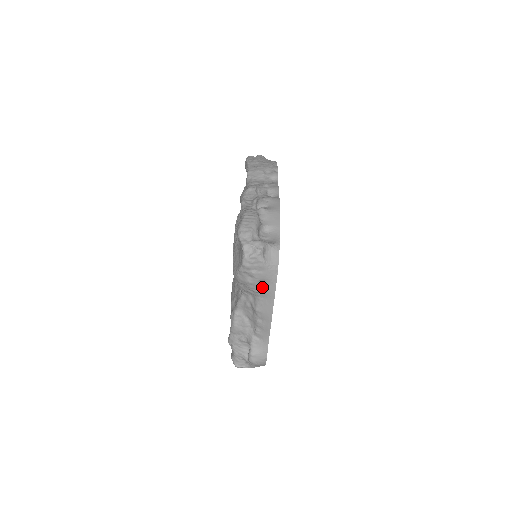
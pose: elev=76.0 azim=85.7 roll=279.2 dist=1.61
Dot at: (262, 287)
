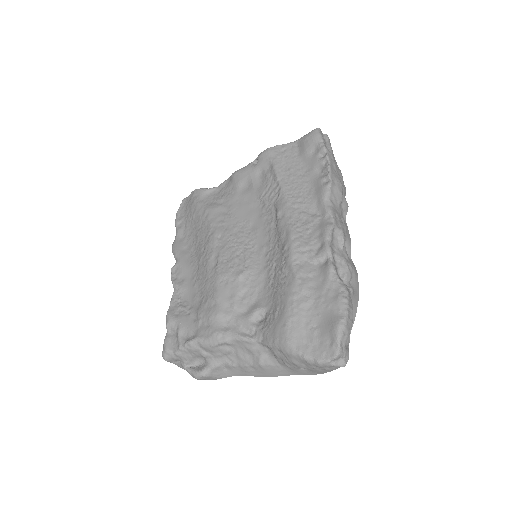
Dot at: (298, 369)
